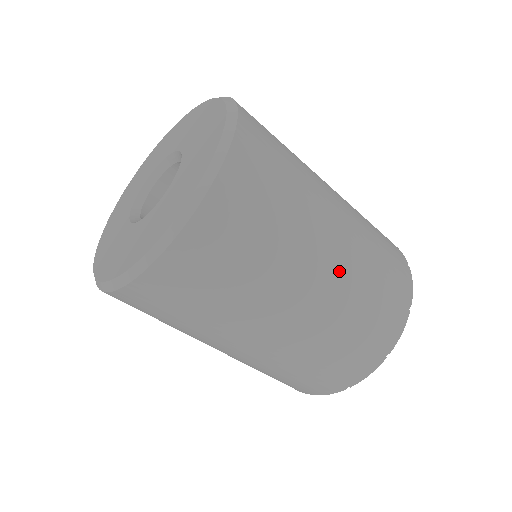
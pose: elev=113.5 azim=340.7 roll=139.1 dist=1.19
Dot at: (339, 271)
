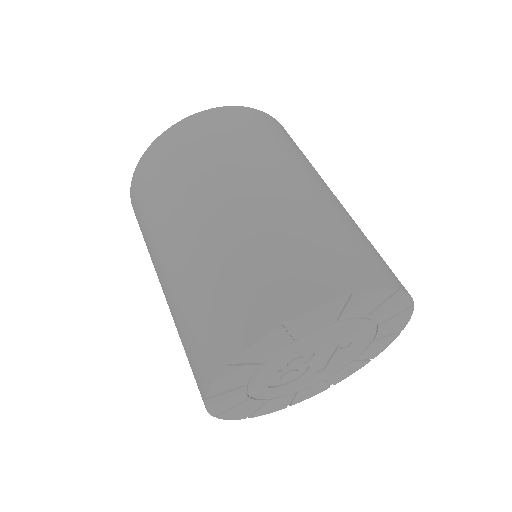
Dot at: (269, 200)
